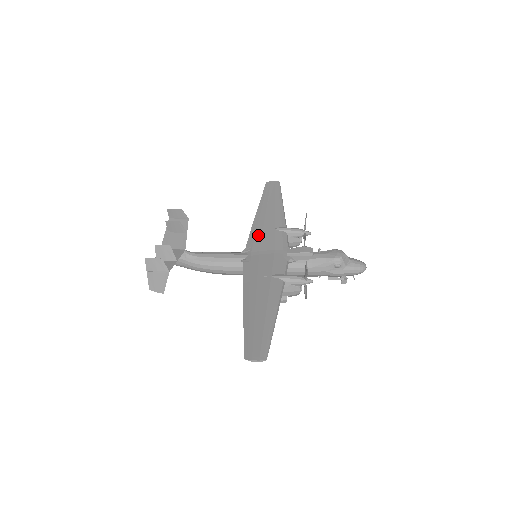
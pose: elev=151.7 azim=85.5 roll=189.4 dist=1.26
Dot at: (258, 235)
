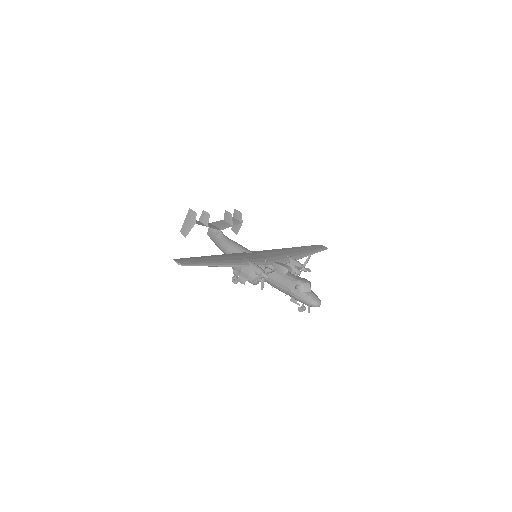
Dot at: (272, 251)
